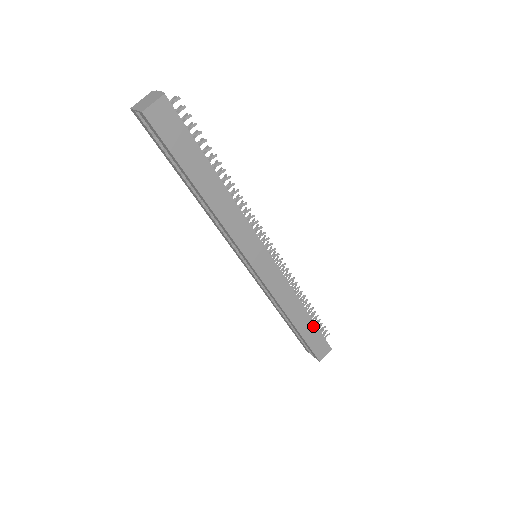
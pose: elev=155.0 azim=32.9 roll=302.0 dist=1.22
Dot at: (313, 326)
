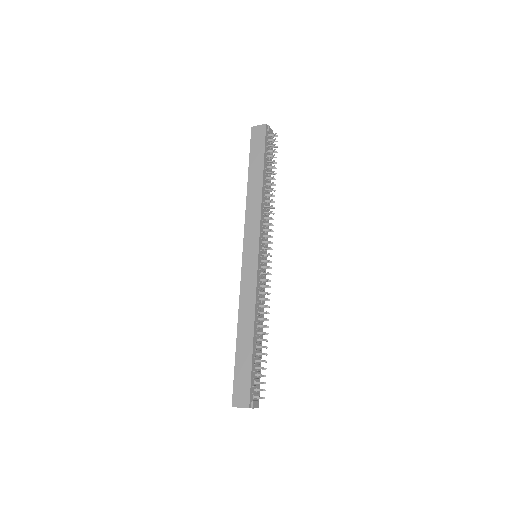
Dot at: (250, 356)
